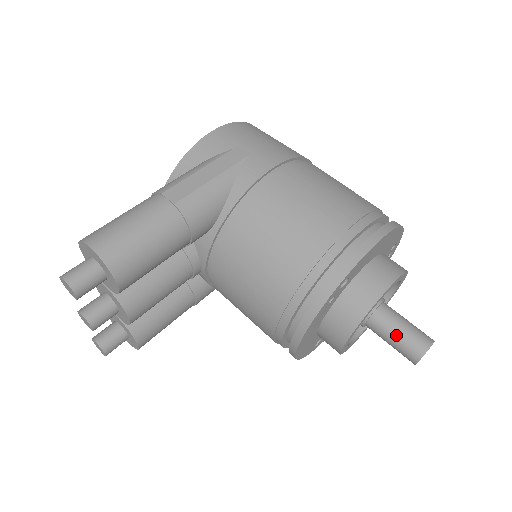
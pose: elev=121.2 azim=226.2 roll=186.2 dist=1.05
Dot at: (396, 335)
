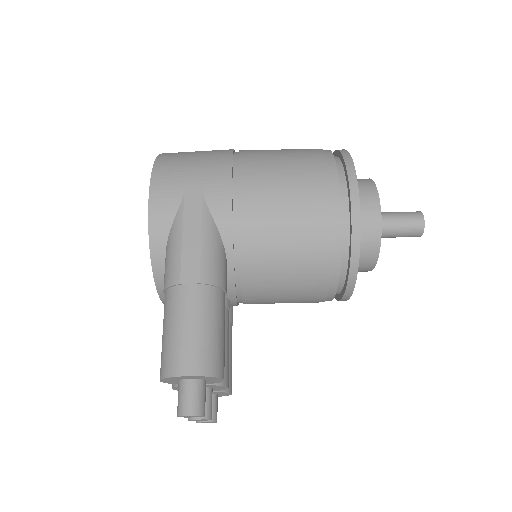
Dot at: (398, 229)
